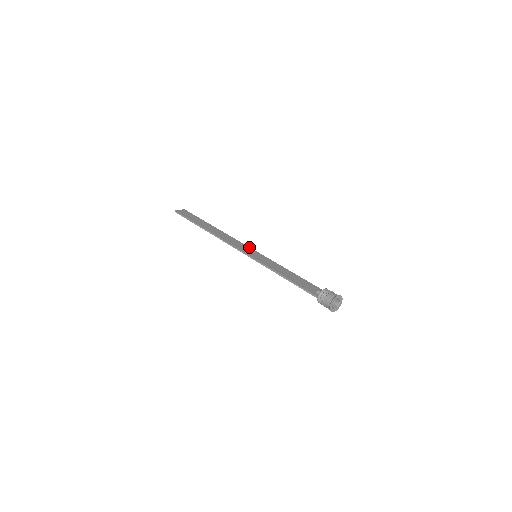
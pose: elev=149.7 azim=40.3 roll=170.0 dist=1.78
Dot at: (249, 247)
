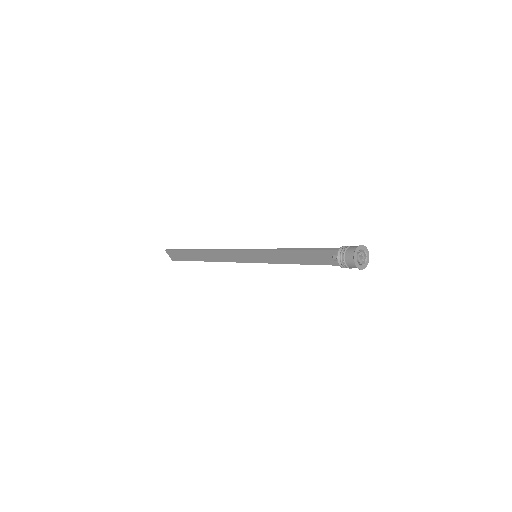
Dot at: (246, 260)
